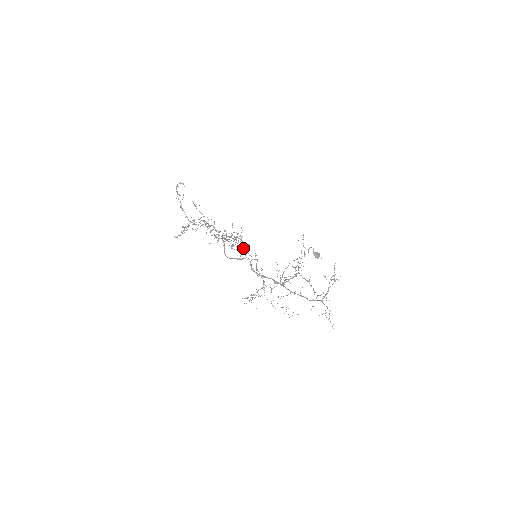
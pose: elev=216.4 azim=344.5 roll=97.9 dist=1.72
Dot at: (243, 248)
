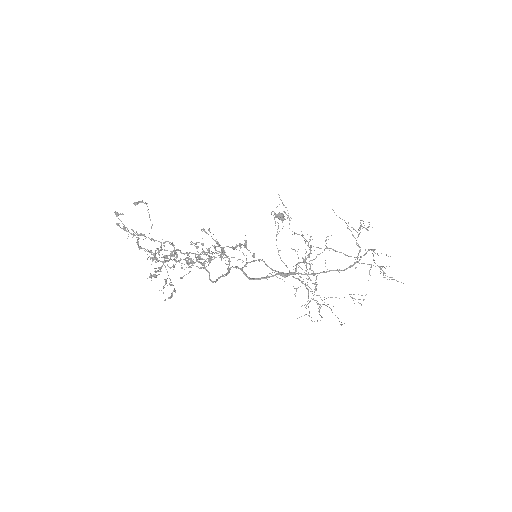
Dot at: occluded
